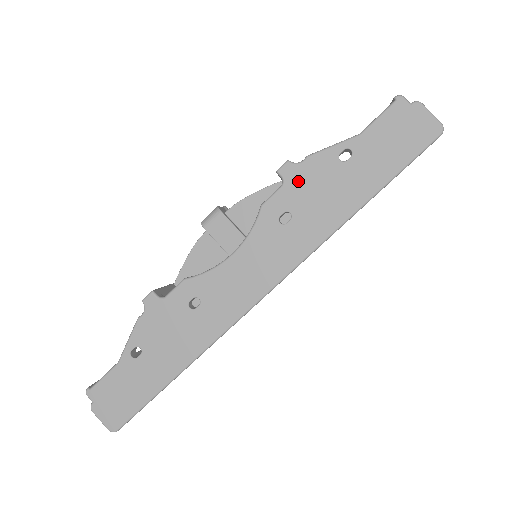
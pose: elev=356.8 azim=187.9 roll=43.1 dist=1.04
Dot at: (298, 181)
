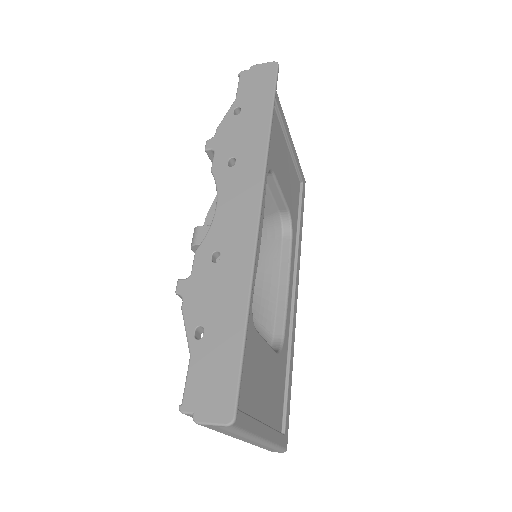
Dot at: (222, 142)
